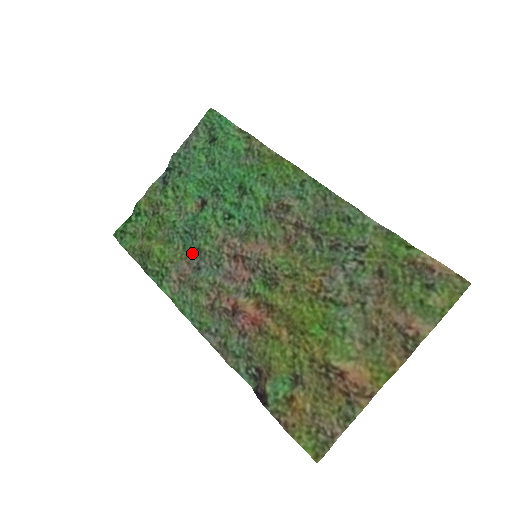
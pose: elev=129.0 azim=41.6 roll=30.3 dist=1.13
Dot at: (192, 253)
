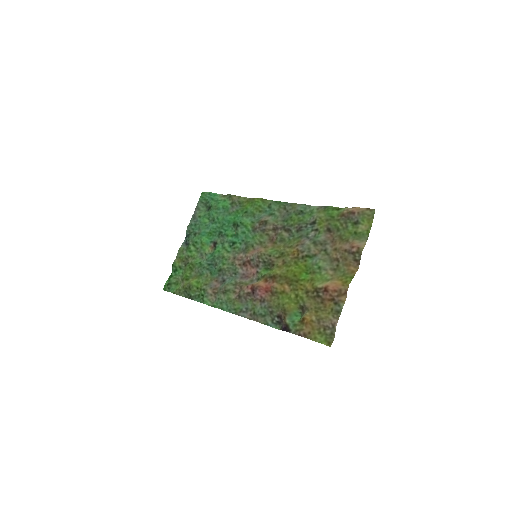
Dot at: (217, 274)
